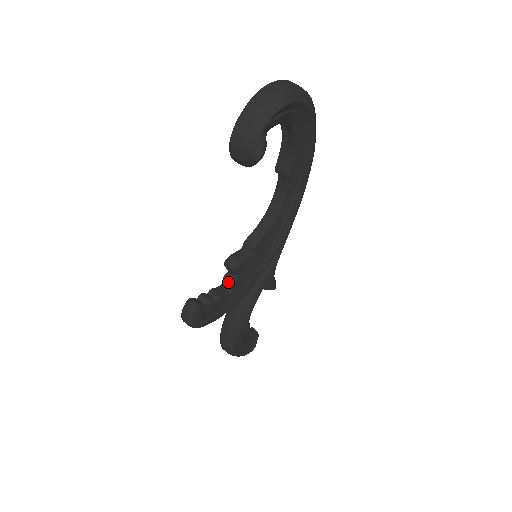
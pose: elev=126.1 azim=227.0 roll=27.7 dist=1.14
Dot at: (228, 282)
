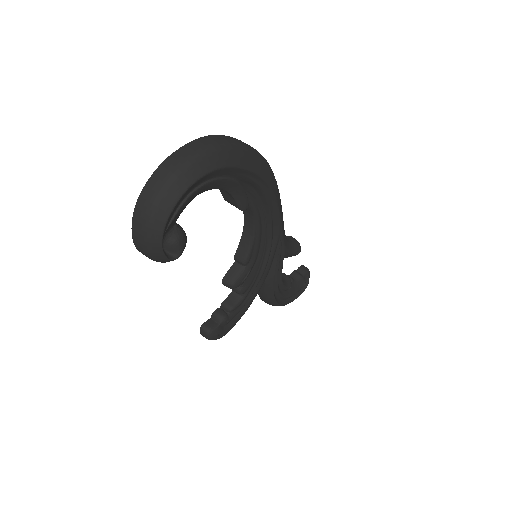
Dot at: (236, 292)
